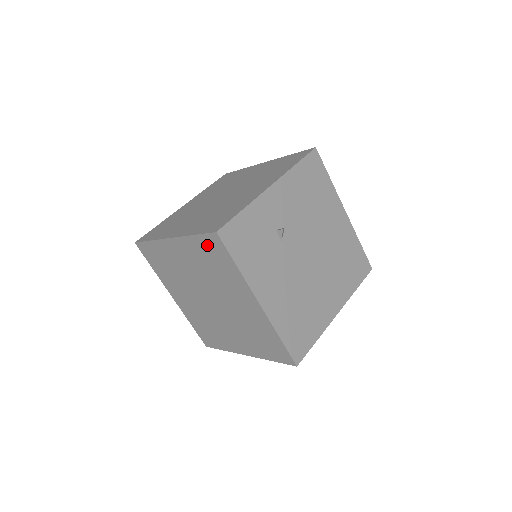
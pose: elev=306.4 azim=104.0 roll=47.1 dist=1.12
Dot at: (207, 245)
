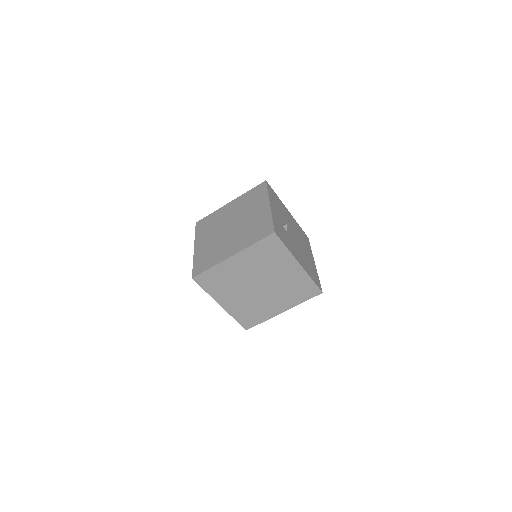
Dot at: (265, 245)
